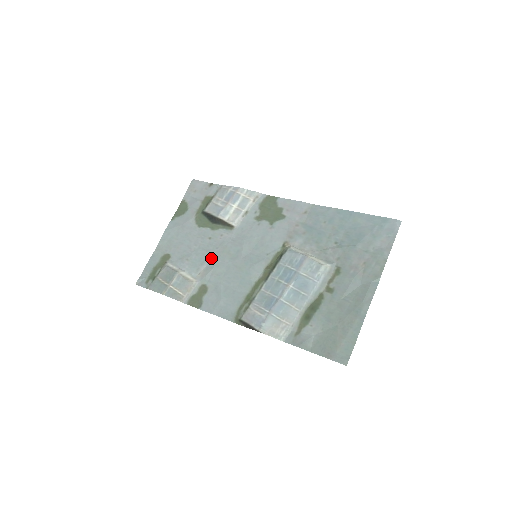
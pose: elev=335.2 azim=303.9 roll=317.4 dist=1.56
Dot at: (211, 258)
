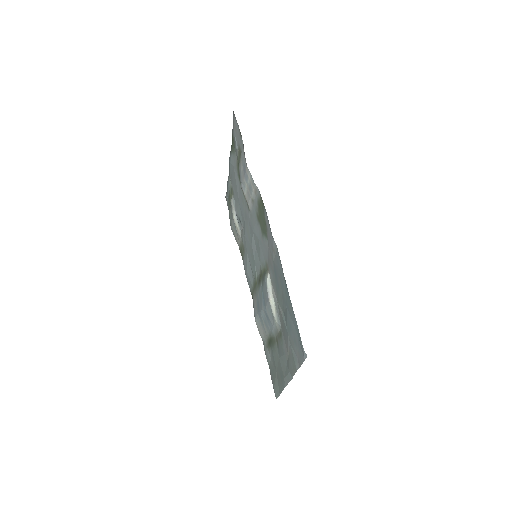
Dot at: (244, 224)
